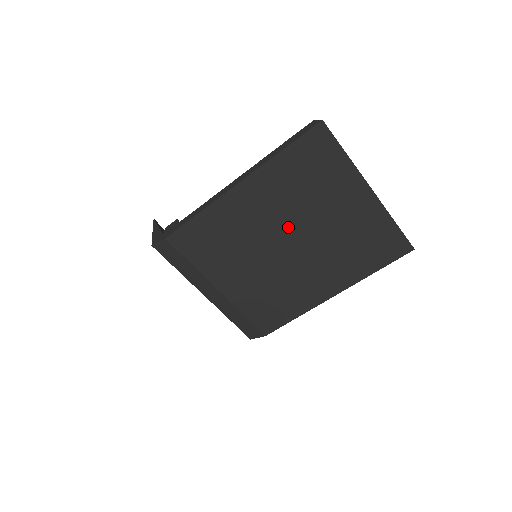
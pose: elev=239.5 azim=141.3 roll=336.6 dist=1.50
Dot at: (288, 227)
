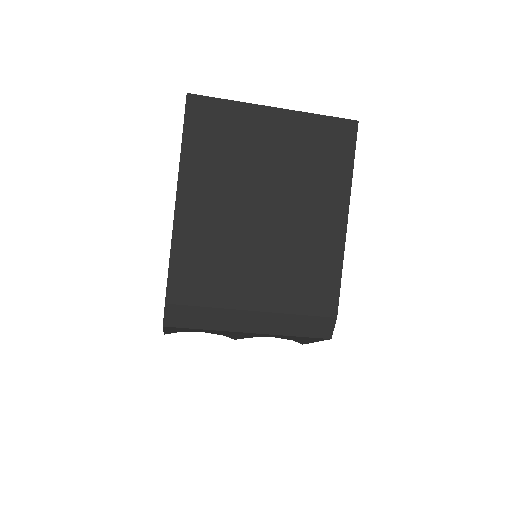
Dot at: (248, 197)
